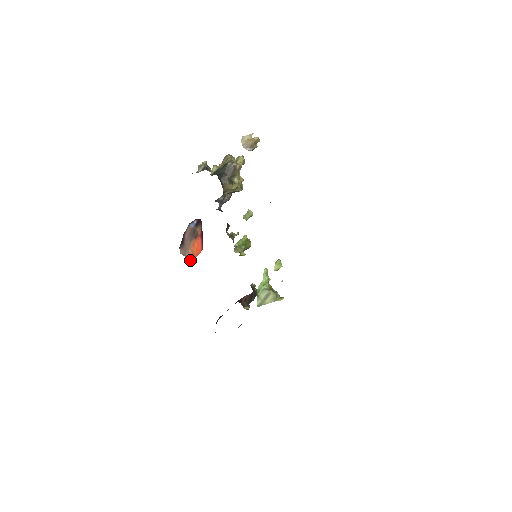
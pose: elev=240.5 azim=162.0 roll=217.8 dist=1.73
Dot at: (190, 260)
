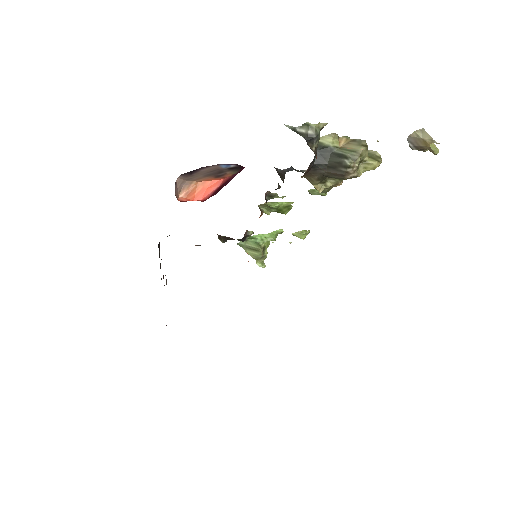
Dot at: (179, 196)
